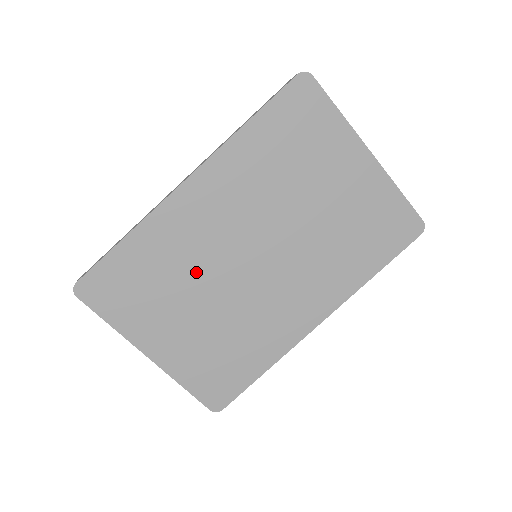
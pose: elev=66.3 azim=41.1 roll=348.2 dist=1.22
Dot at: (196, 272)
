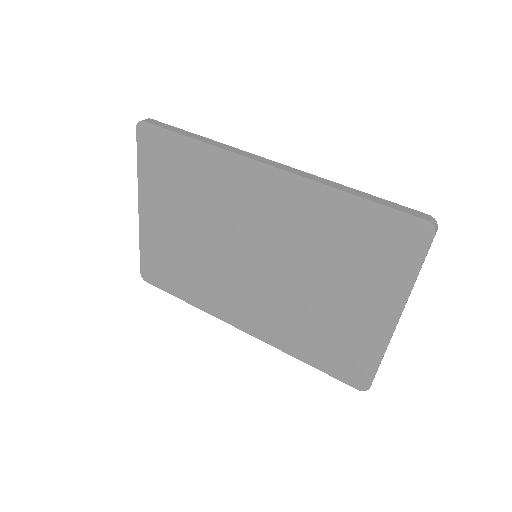
Dot at: (212, 214)
